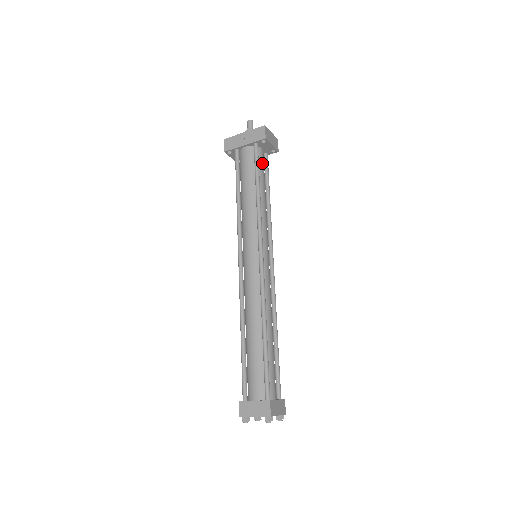
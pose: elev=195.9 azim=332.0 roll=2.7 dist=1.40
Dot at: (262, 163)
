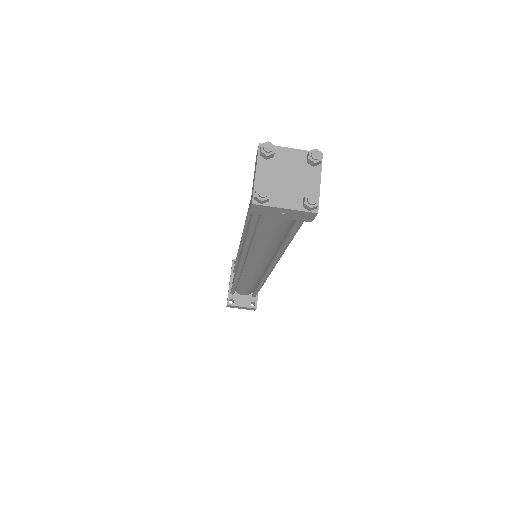
Dot at: occluded
